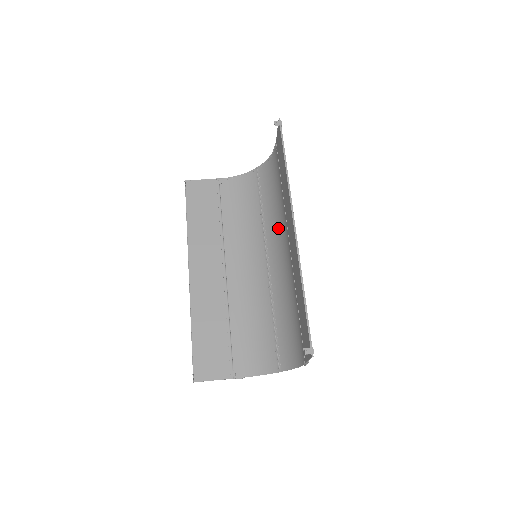
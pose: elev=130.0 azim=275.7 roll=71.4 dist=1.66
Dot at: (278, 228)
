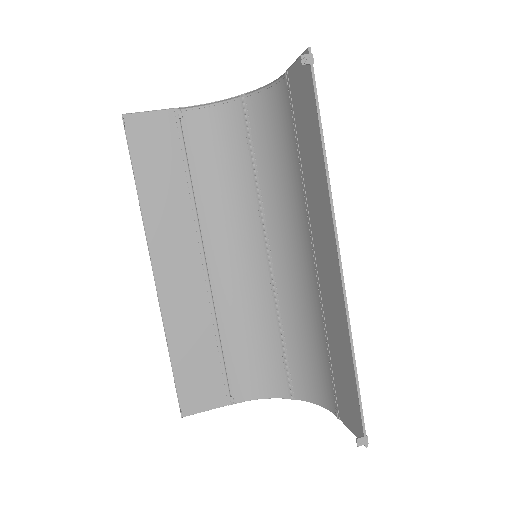
Dot at: (287, 213)
